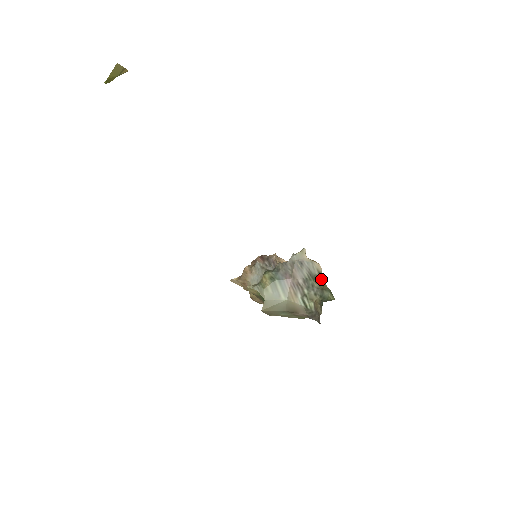
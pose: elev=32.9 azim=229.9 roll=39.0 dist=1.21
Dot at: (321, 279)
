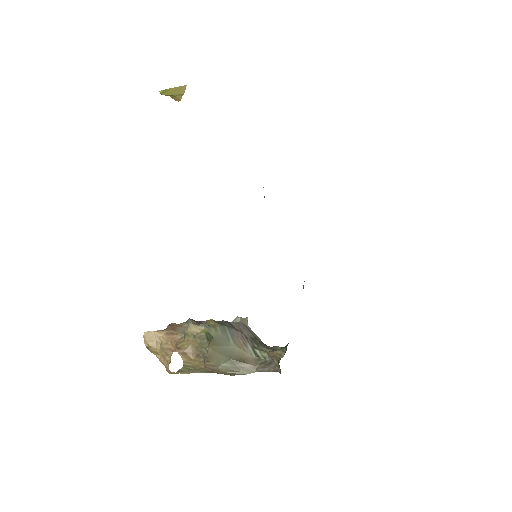
Dot at: occluded
